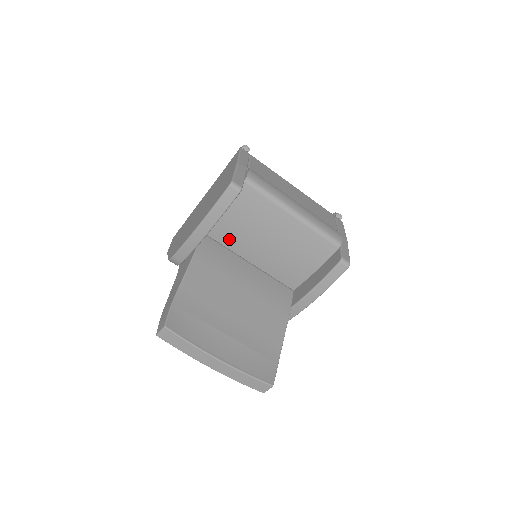
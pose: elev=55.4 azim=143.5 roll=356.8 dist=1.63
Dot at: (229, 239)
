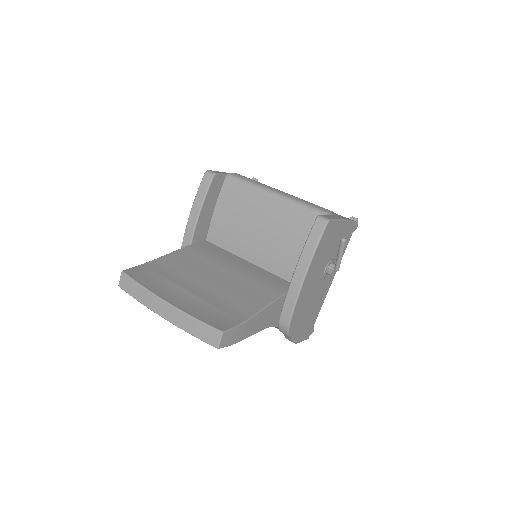
Dot at: (226, 240)
